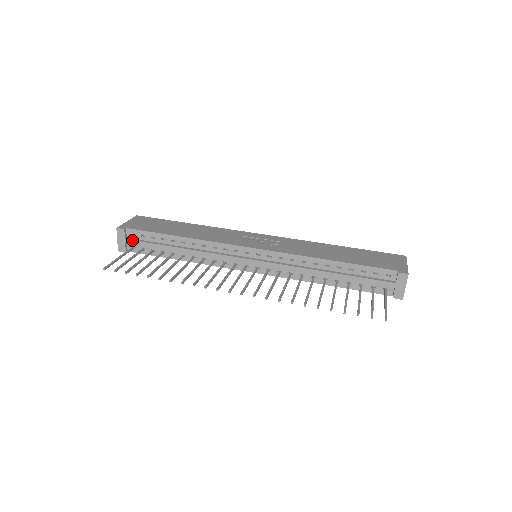
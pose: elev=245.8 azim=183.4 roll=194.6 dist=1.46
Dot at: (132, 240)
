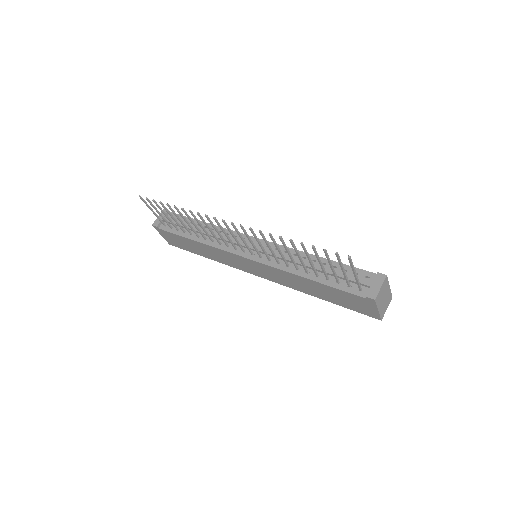
Dot at: occluded
